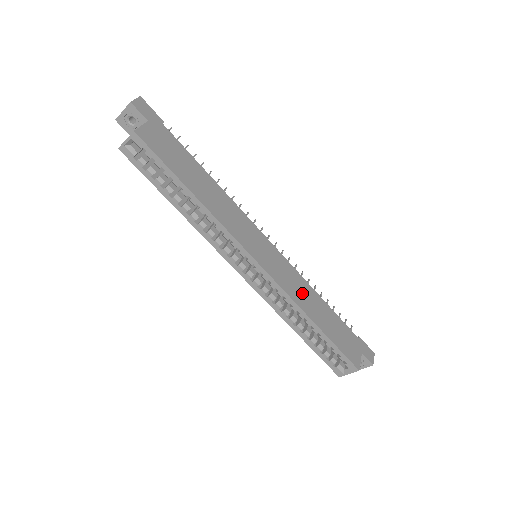
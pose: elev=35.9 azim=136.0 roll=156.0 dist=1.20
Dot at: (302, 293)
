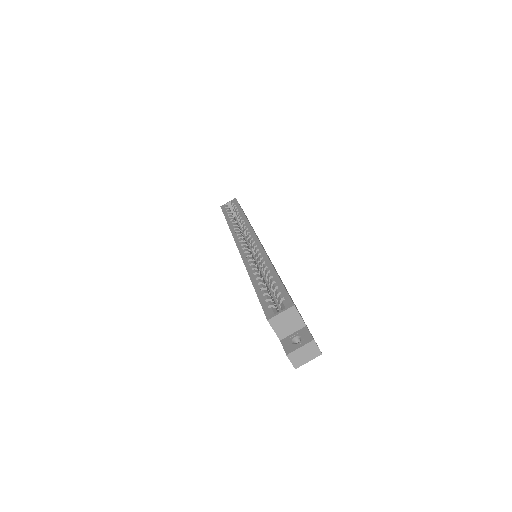
Dot at: (276, 271)
